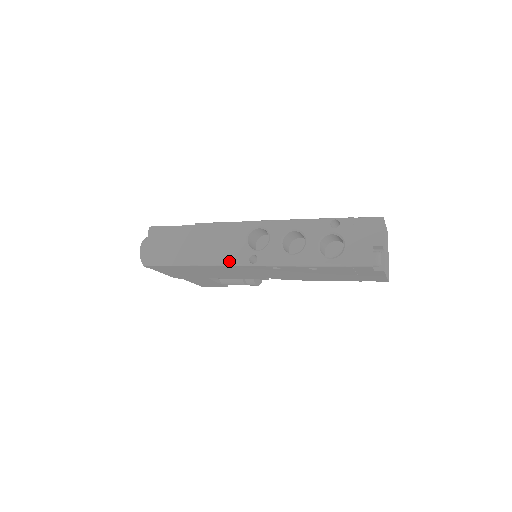
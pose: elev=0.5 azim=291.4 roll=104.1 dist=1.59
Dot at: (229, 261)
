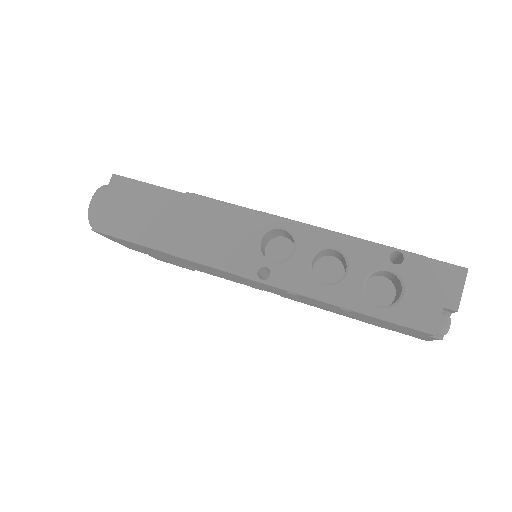
Dot at: (226, 265)
